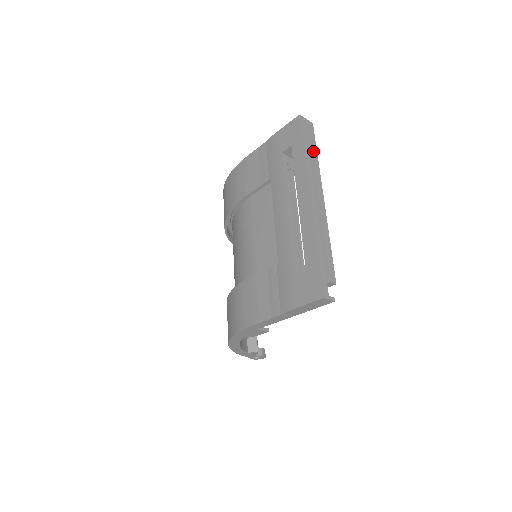
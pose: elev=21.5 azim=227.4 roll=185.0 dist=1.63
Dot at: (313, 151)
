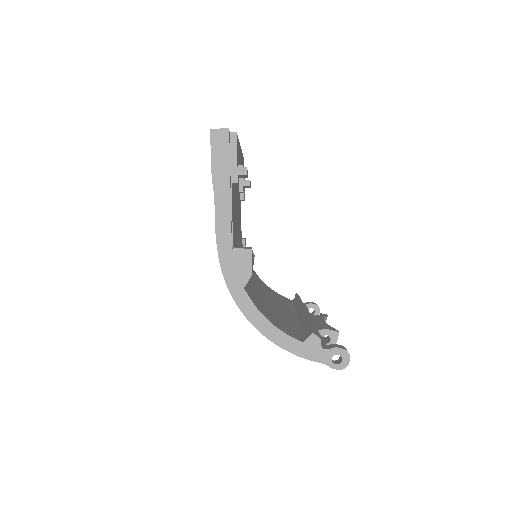
Dot at: occluded
